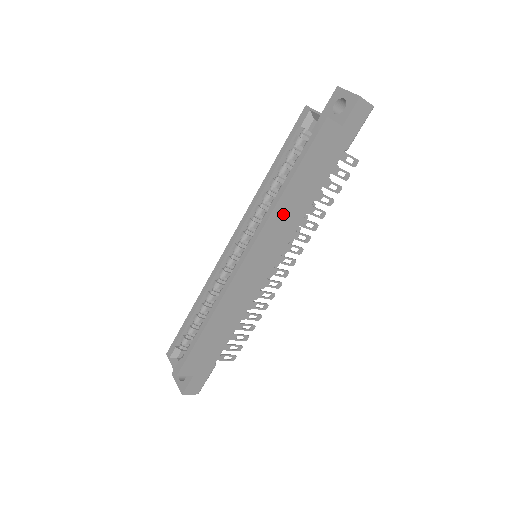
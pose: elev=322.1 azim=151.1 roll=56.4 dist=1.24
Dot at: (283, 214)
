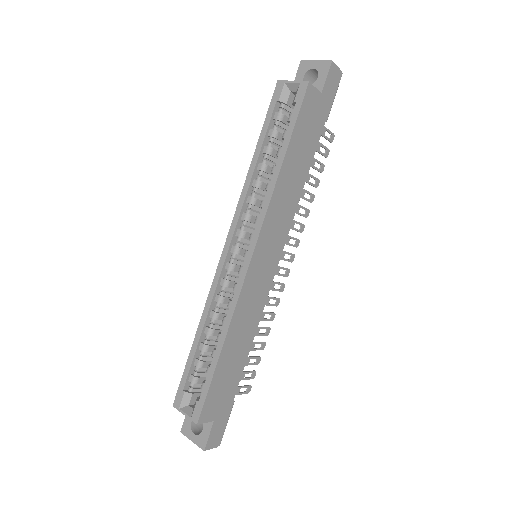
Dot at: (282, 197)
